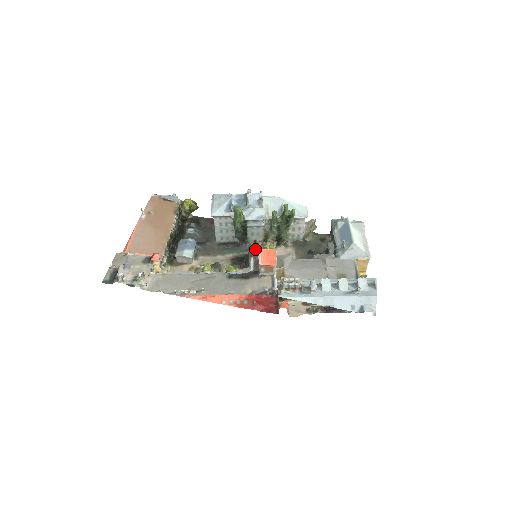
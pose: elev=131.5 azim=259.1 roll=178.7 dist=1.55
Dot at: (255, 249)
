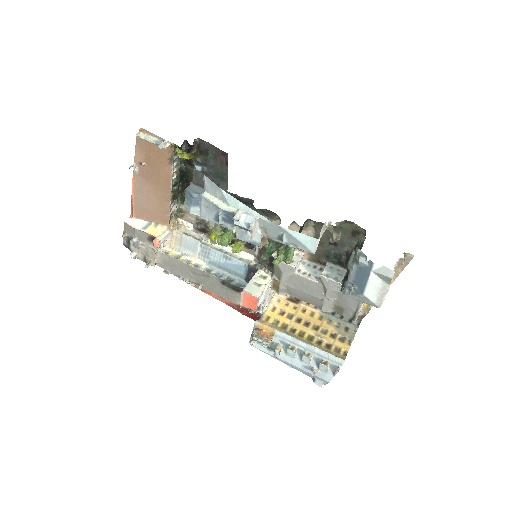
Dot at: occluded
